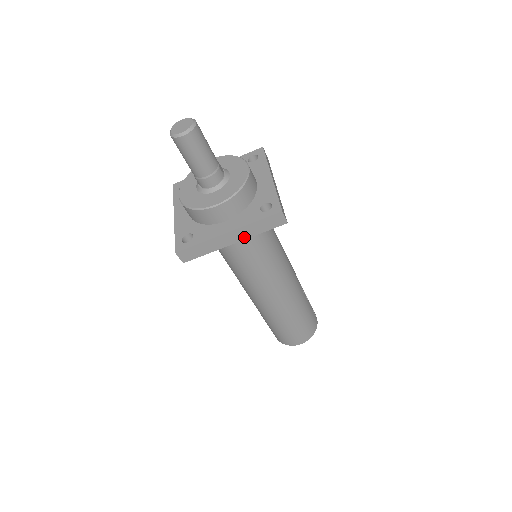
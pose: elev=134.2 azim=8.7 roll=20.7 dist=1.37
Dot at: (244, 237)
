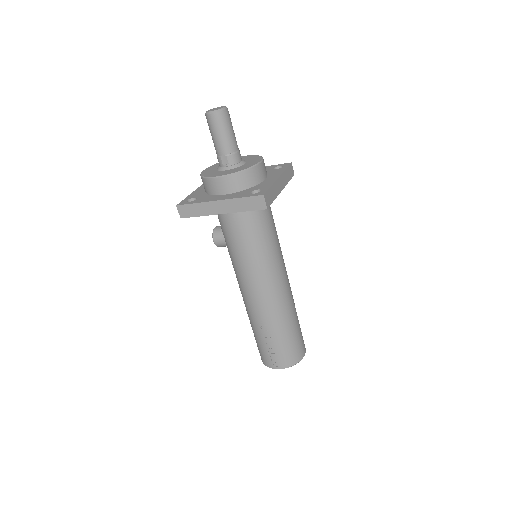
Dot at: (284, 185)
